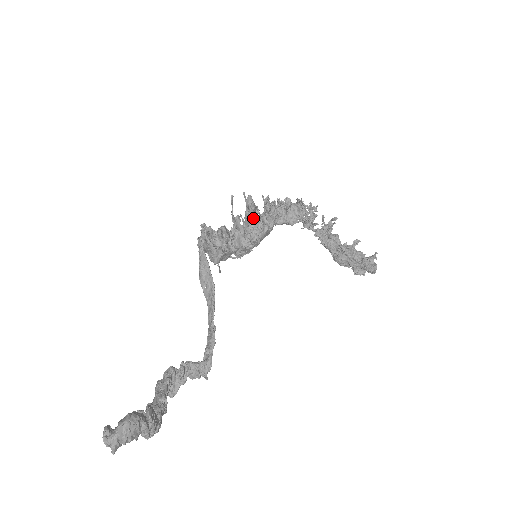
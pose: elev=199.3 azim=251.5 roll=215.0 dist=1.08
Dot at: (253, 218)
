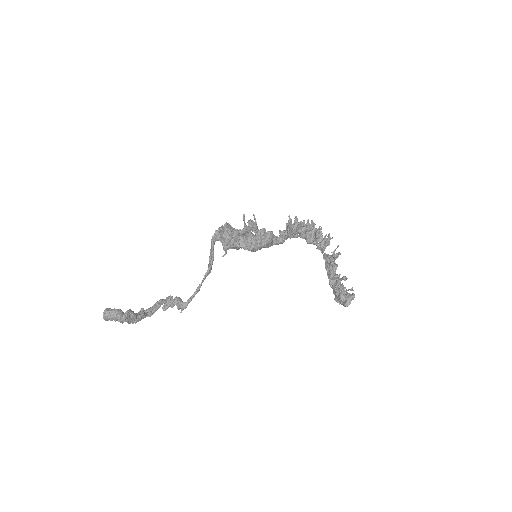
Dot at: (259, 232)
